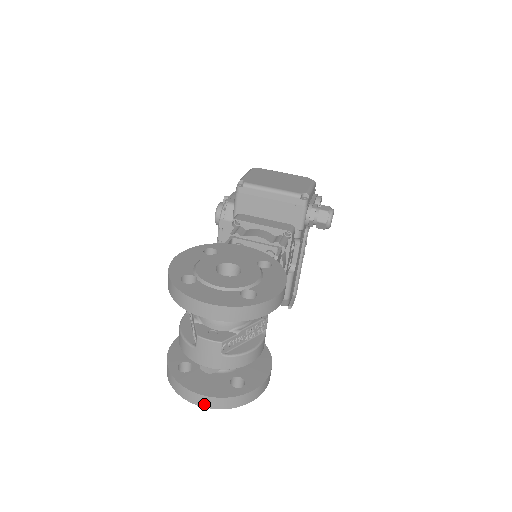
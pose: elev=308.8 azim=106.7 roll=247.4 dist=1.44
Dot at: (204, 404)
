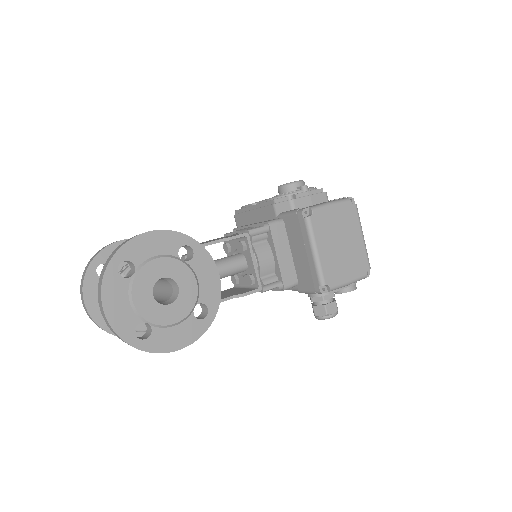
Dot at: (84, 306)
